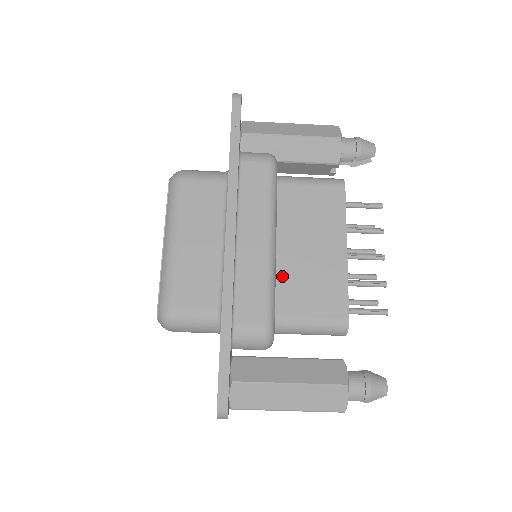
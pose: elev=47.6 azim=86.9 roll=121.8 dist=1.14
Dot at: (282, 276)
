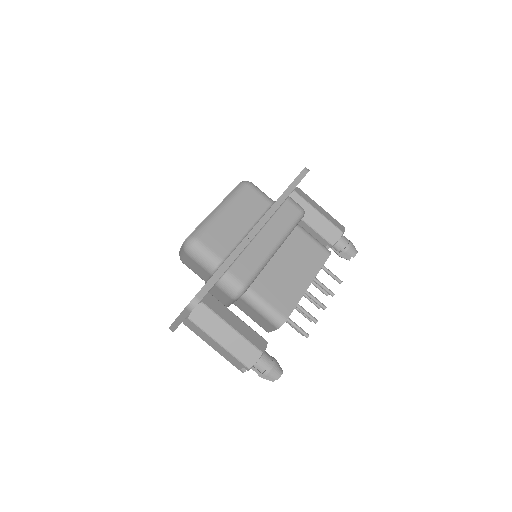
Dot at: (267, 270)
